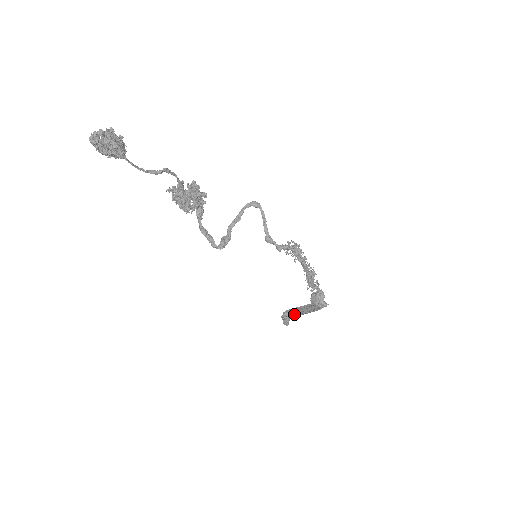
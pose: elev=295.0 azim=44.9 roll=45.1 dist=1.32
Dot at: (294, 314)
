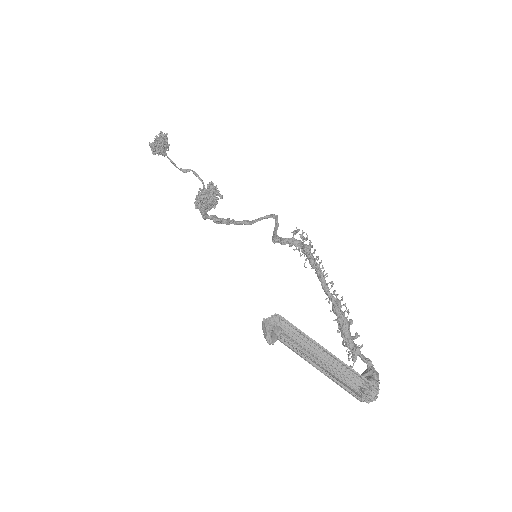
Dot at: (283, 320)
